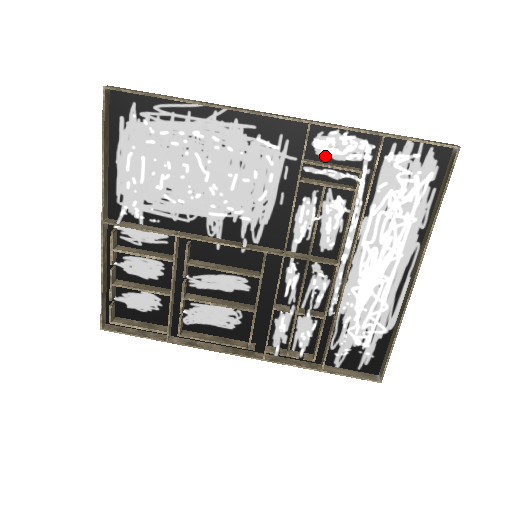
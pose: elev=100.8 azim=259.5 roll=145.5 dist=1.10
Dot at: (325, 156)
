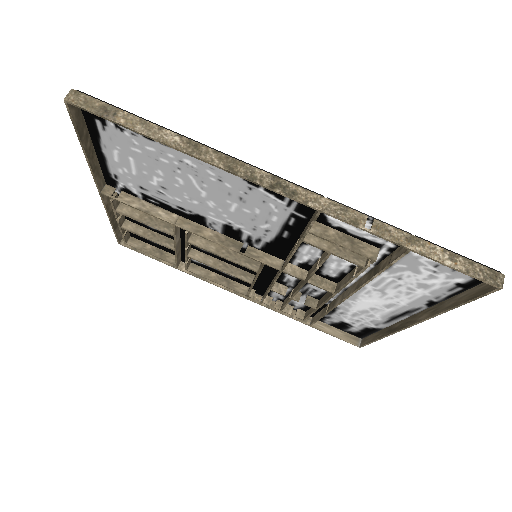
Dot at: (339, 227)
